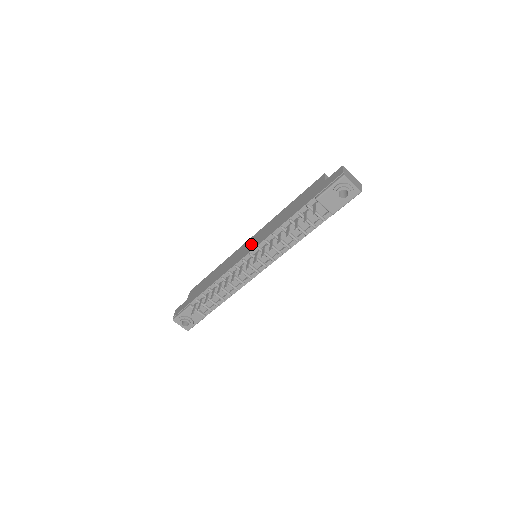
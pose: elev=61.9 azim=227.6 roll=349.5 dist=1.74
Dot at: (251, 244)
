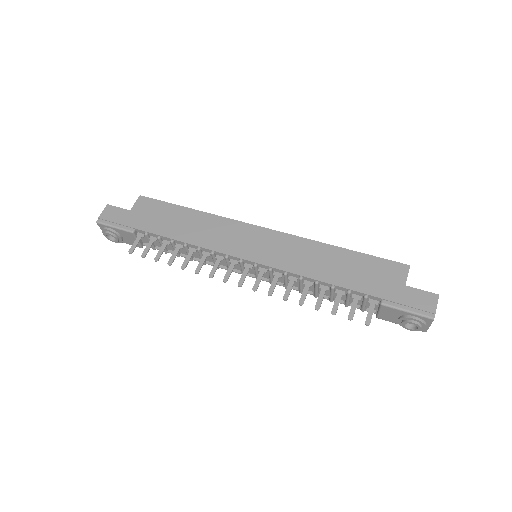
Dot at: (263, 247)
